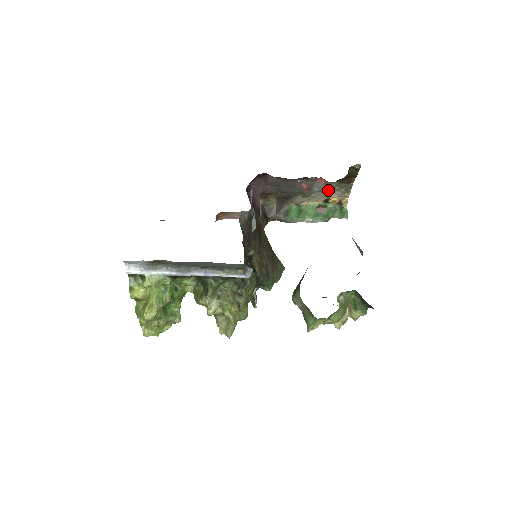
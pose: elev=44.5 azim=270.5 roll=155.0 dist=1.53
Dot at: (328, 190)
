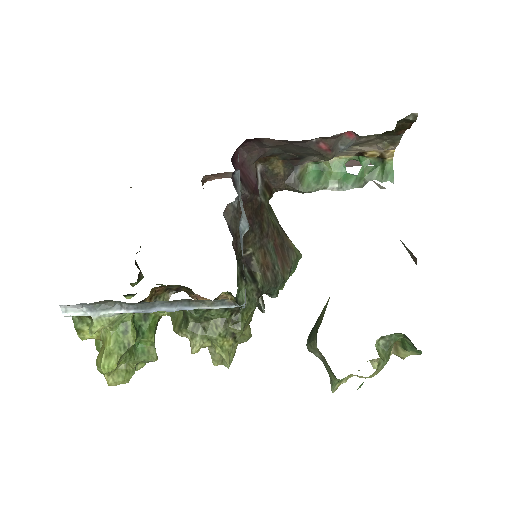
Dot at: (362, 144)
